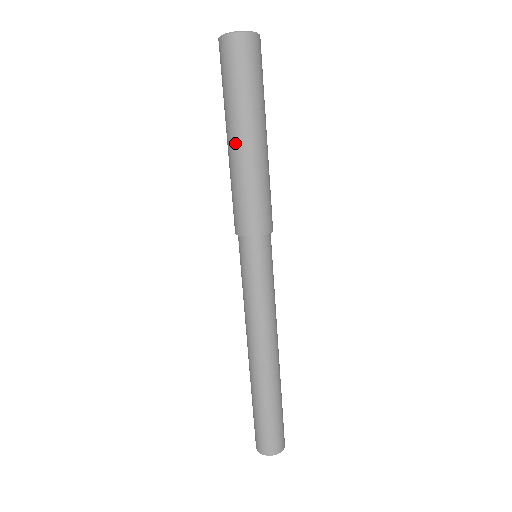
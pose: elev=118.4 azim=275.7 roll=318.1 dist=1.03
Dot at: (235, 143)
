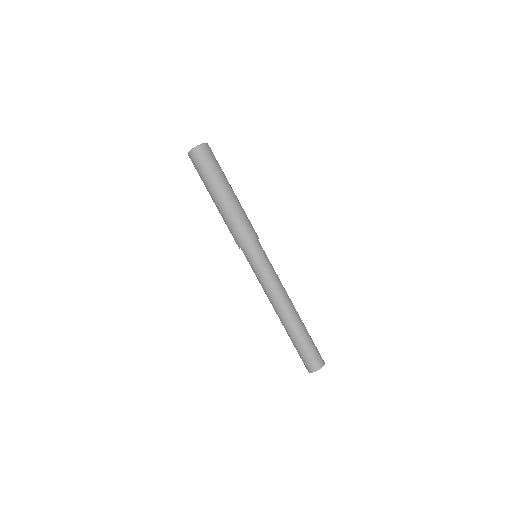
Dot at: (220, 200)
